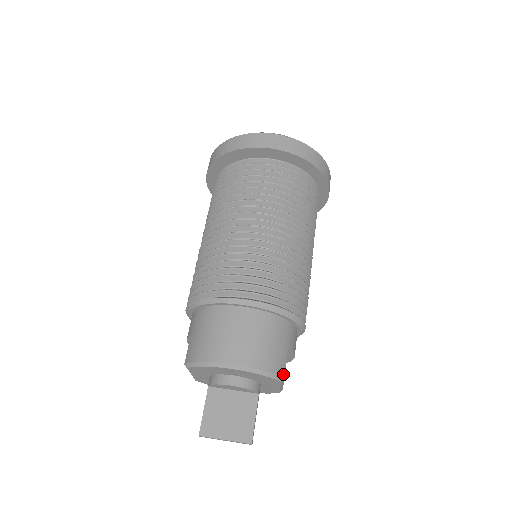
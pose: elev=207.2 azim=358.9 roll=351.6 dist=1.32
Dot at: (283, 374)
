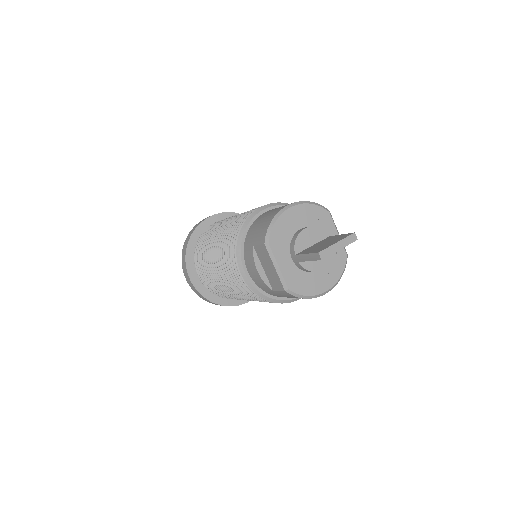
Dot at: occluded
